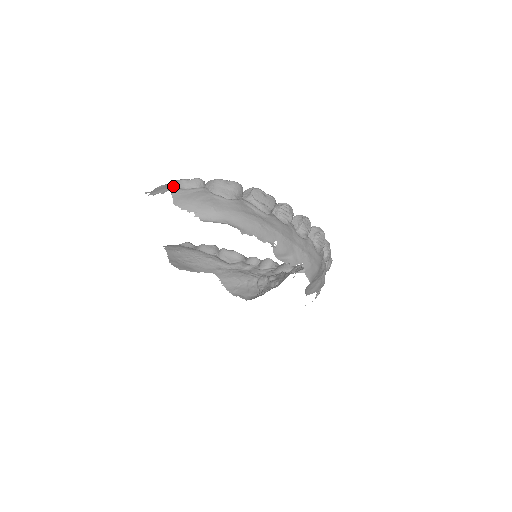
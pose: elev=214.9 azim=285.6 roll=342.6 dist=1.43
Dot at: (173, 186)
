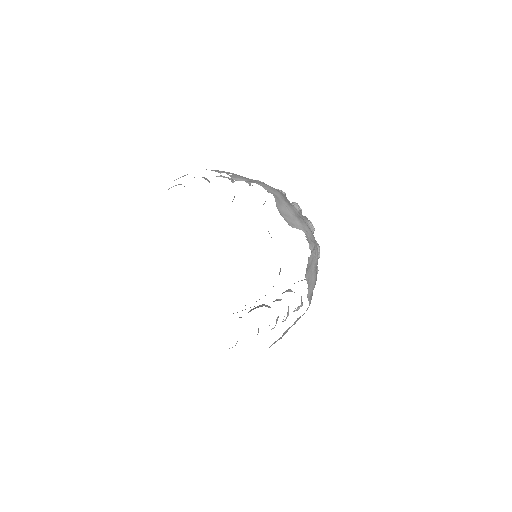
Dot at: occluded
